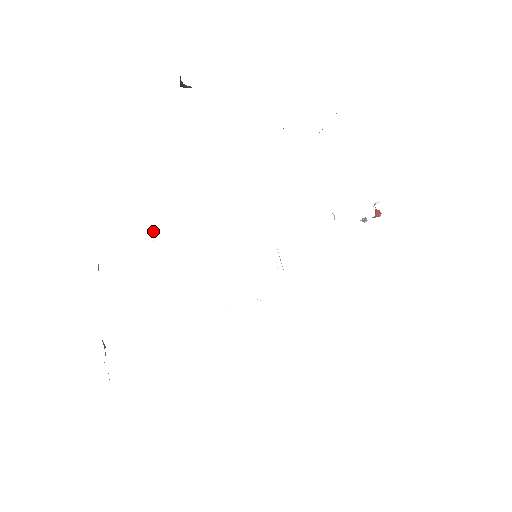
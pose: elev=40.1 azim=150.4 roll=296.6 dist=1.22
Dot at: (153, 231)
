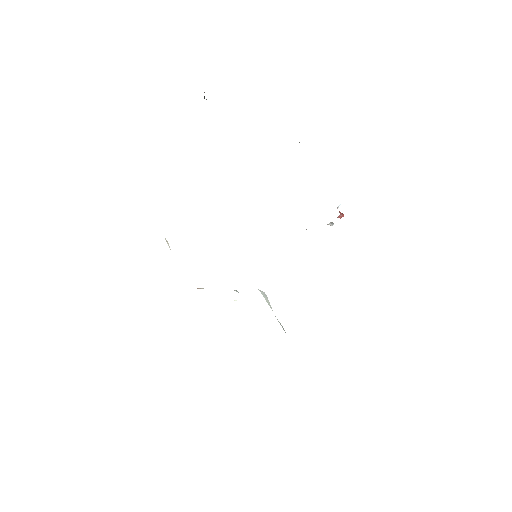
Dot at: (168, 243)
